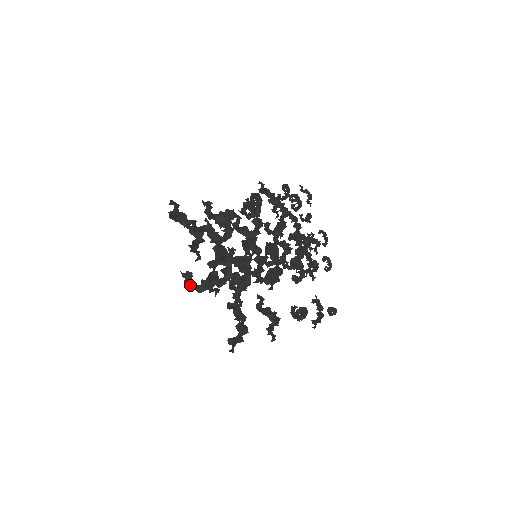
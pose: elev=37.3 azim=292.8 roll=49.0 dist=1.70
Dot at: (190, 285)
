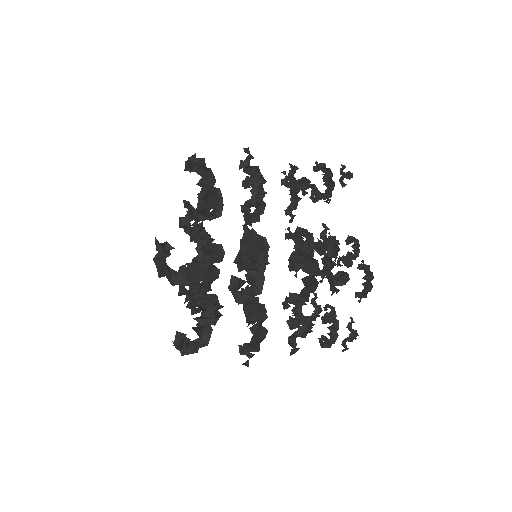
Dot at: occluded
